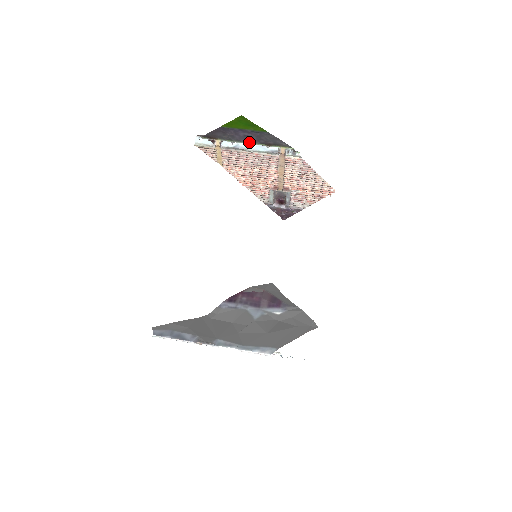
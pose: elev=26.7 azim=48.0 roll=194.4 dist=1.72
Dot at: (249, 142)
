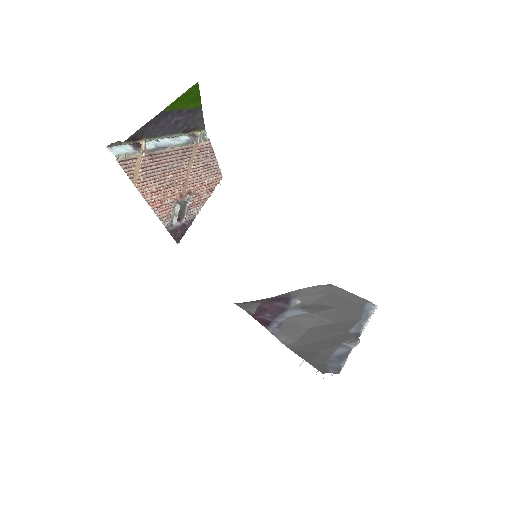
Dot at: (171, 134)
